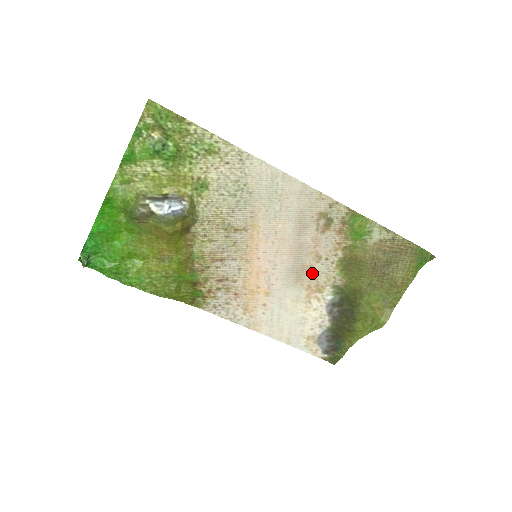
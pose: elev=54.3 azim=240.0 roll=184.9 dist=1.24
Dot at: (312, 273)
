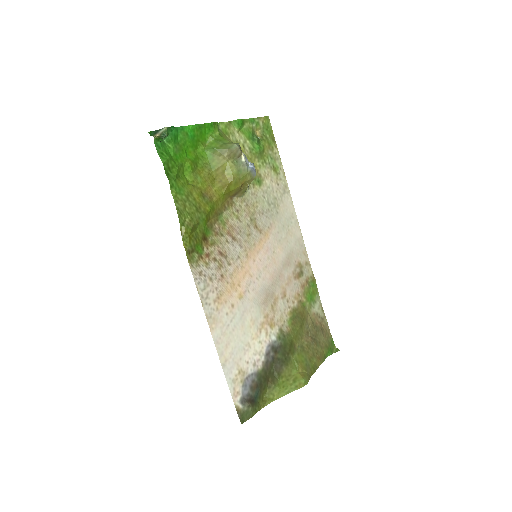
Dot at: (275, 305)
